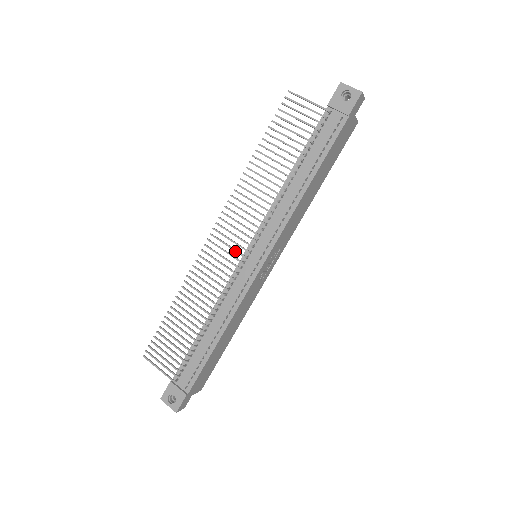
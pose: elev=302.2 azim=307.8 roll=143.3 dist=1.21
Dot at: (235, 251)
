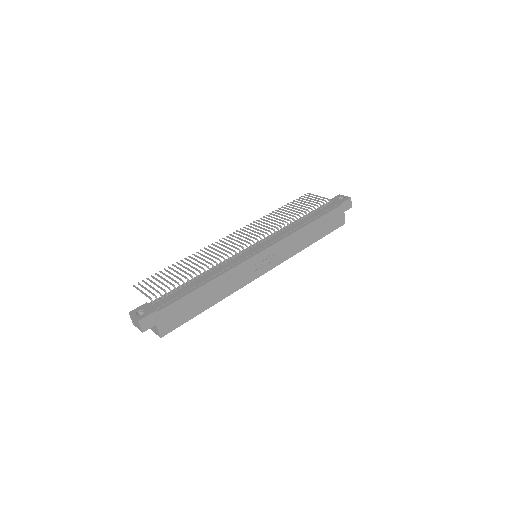
Dot at: (245, 241)
